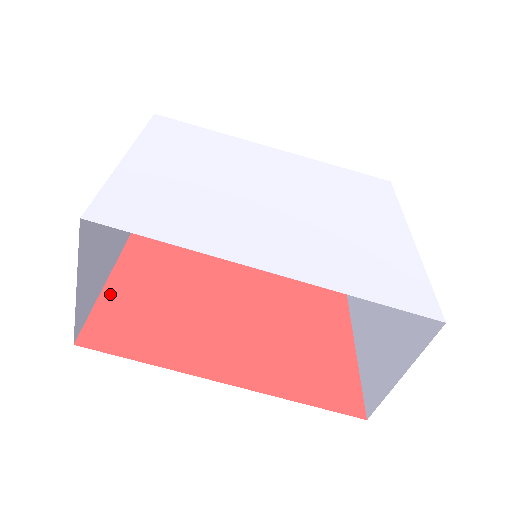
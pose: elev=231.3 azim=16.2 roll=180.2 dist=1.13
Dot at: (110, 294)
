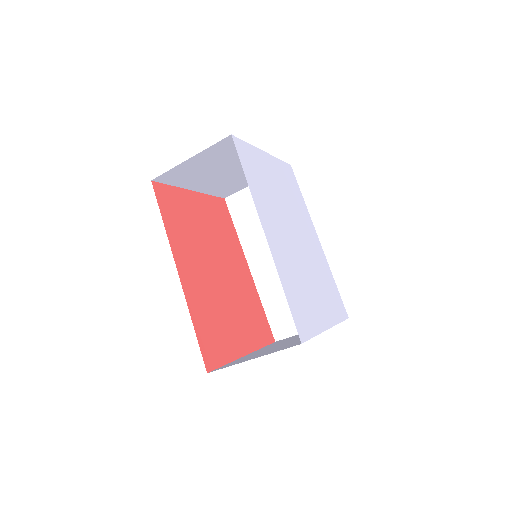
Dot at: (182, 193)
